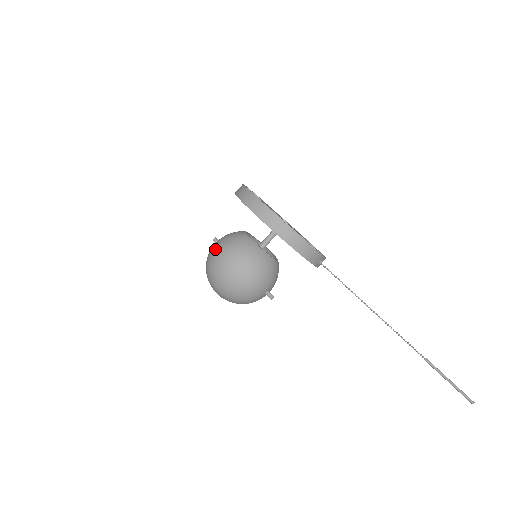
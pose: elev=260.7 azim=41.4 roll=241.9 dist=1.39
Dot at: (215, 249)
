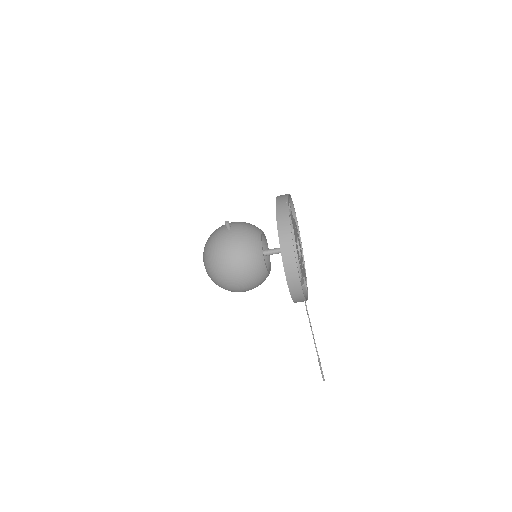
Dot at: (229, 259)
